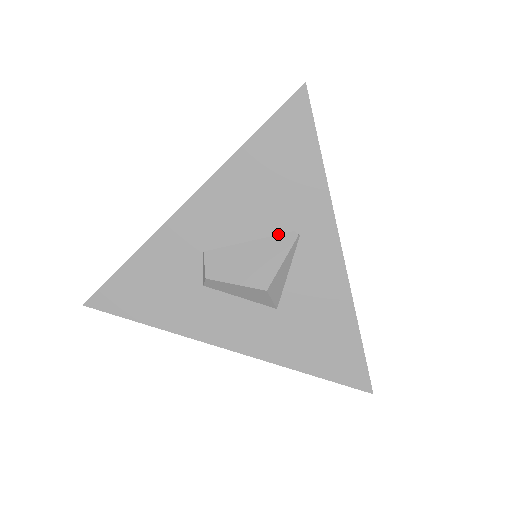
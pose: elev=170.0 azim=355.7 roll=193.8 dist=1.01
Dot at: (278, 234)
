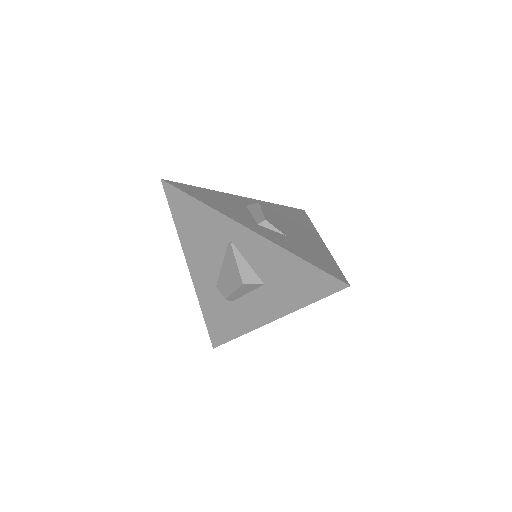
Dot at: (226, 251)
